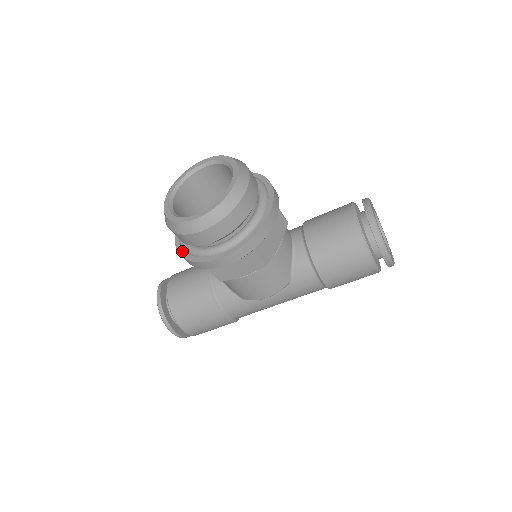
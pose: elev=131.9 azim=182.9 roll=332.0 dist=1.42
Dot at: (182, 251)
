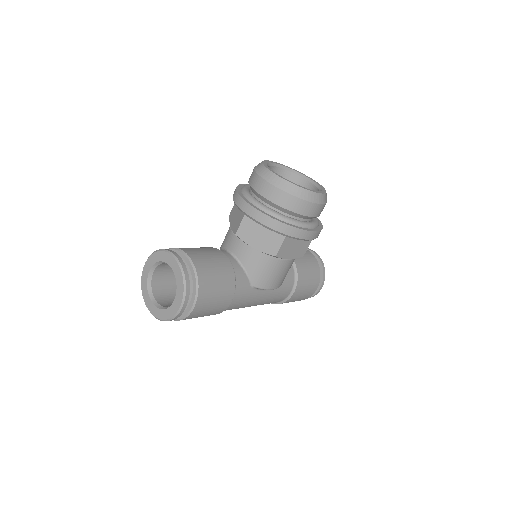
Dot at: (271, 216)
